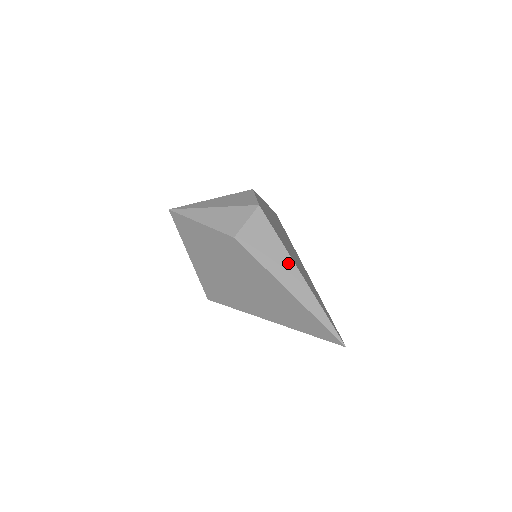
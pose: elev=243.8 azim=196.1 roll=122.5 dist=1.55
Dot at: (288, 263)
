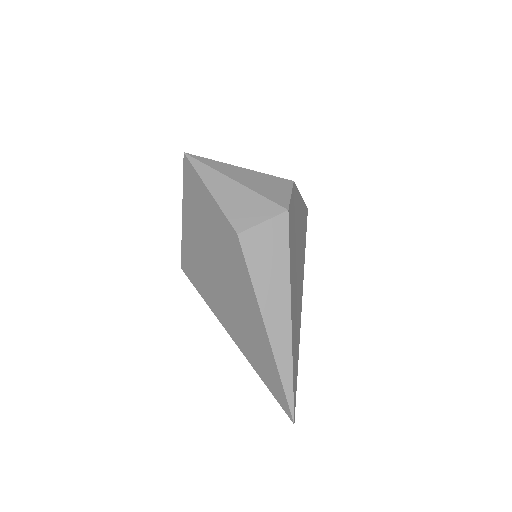
Dot at: (283, 297)
